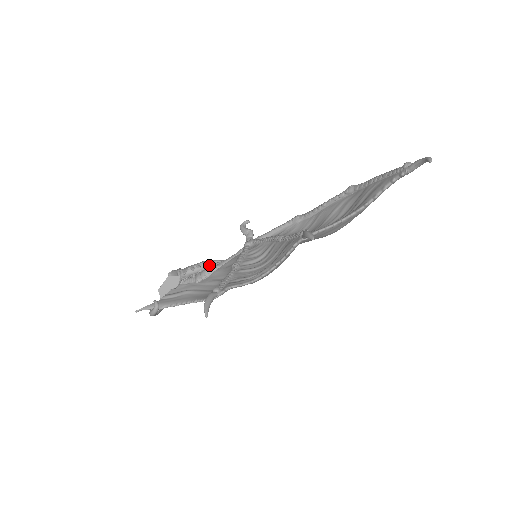
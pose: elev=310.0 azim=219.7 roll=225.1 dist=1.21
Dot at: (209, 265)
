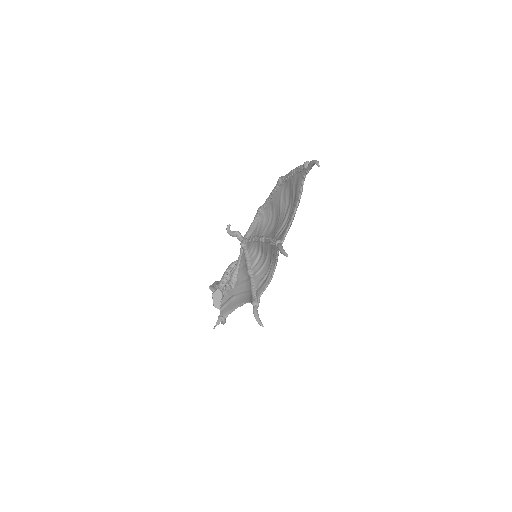
Dot at: (231, 272)
